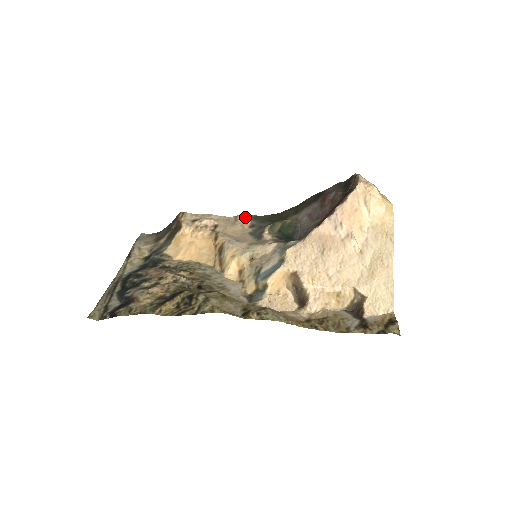
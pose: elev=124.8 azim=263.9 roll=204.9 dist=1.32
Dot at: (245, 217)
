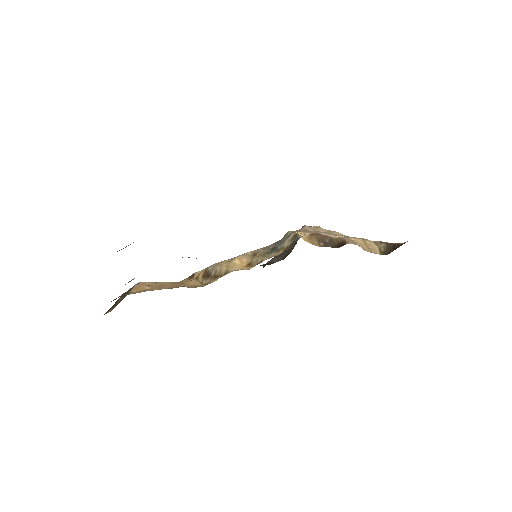
Dot at: occluded
